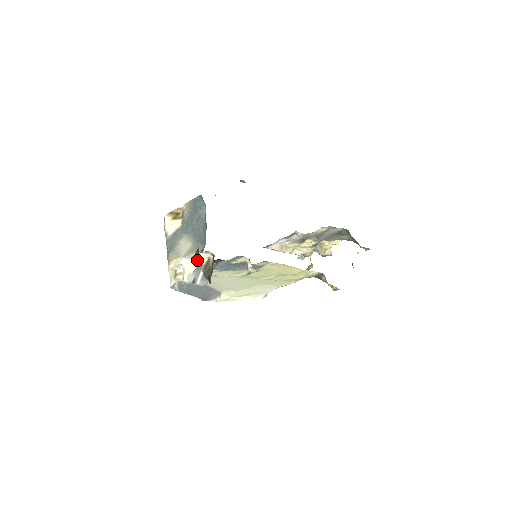
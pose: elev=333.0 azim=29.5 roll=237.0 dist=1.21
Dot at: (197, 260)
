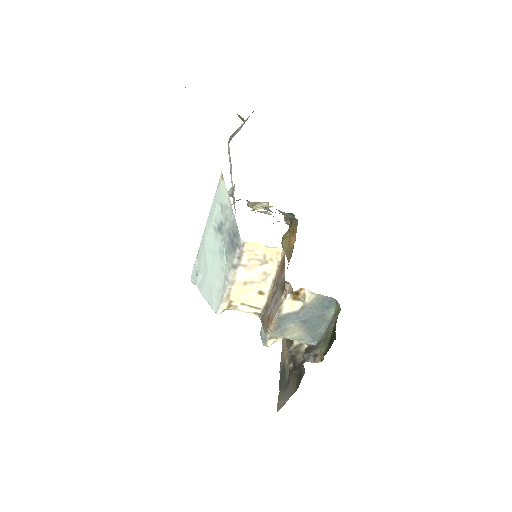
Dot at: occluded
